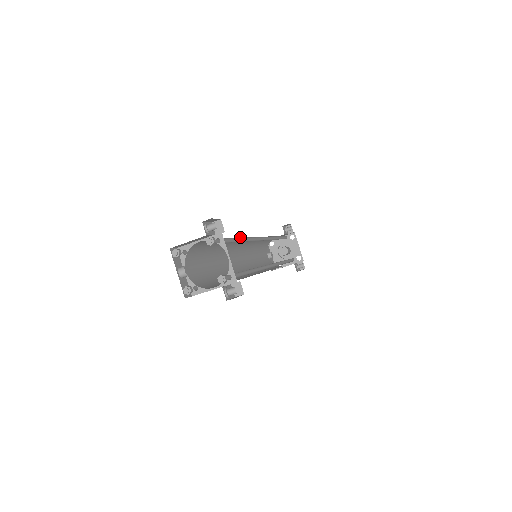
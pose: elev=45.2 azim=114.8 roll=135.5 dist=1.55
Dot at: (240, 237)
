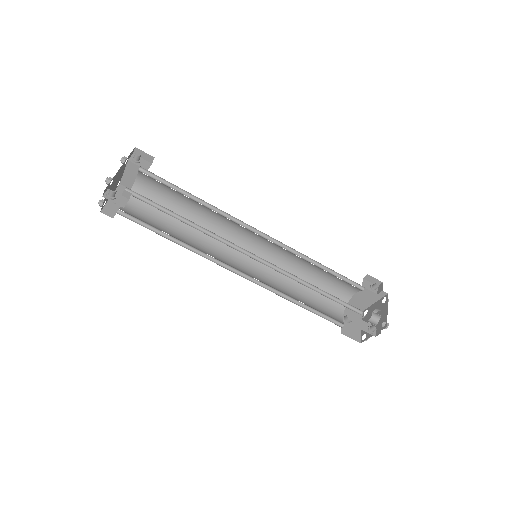
Dot at: (197, 197)
